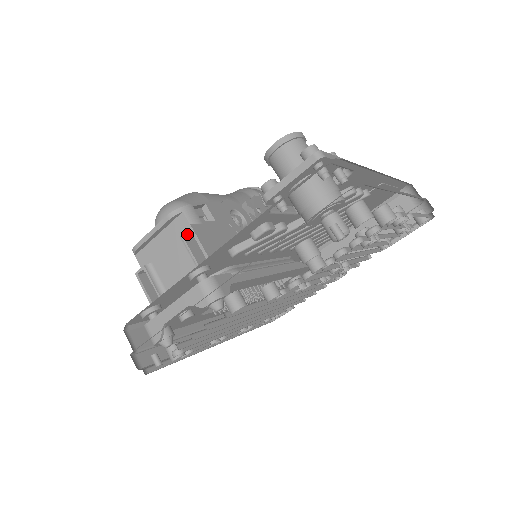
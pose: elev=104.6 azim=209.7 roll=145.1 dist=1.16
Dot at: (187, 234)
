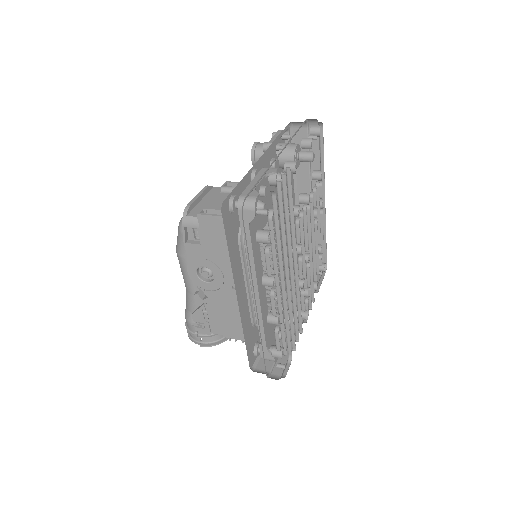
Dot at: (225, 190)
